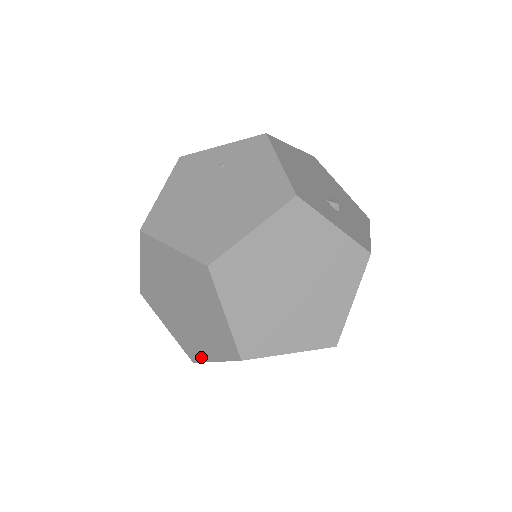
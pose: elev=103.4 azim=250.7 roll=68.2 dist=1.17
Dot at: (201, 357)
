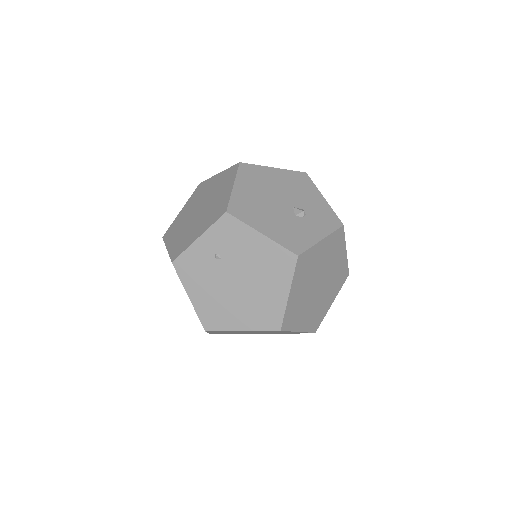
Dot at: occluded
